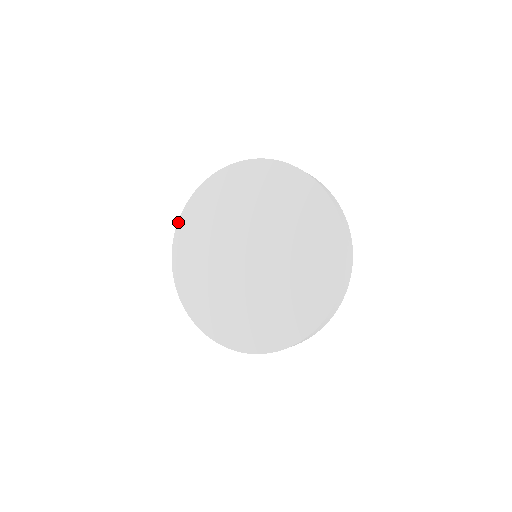
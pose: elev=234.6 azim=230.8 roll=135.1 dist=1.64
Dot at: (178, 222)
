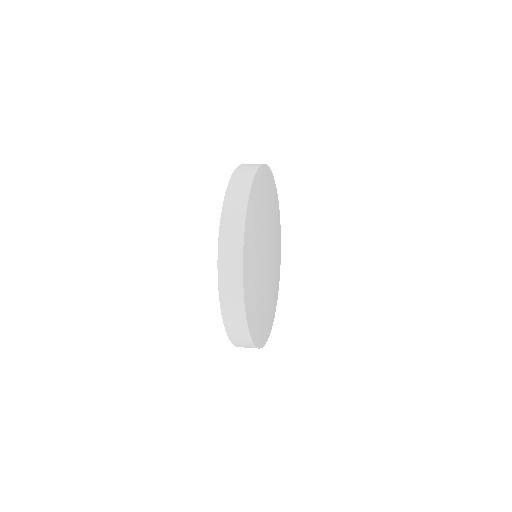
Dot at: occluded
